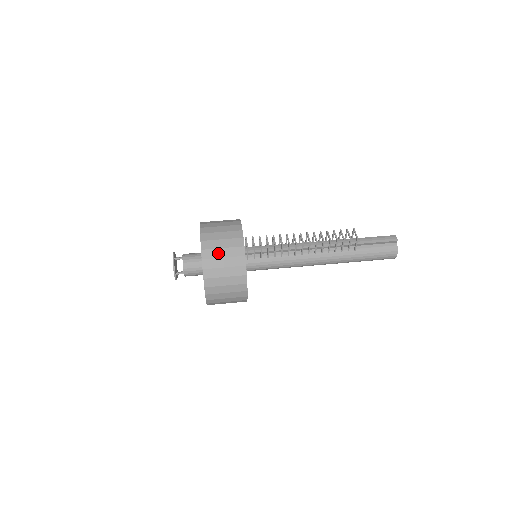
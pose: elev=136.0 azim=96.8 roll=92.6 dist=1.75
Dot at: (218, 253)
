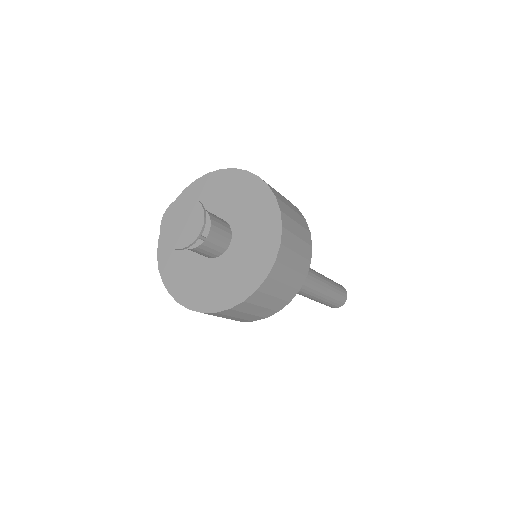
Dot at: occluded
